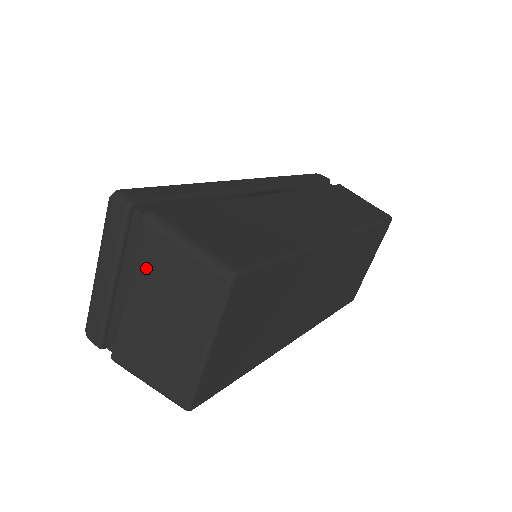
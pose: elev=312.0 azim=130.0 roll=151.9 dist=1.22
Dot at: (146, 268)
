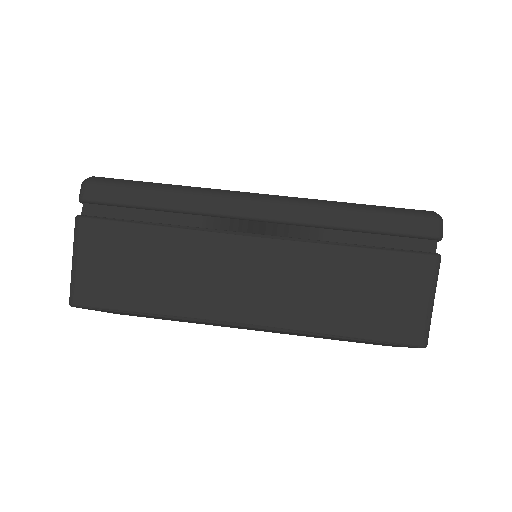
Dot at: occluded
